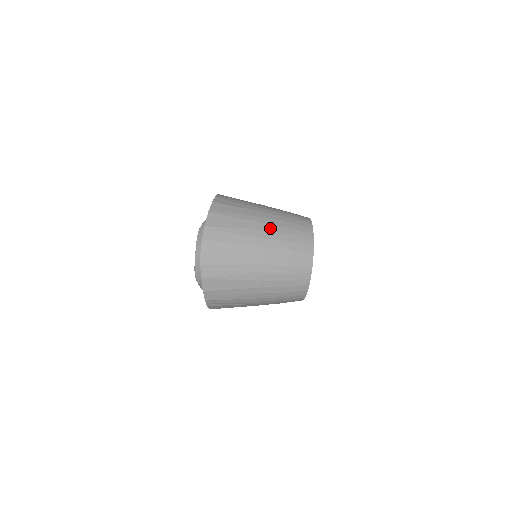
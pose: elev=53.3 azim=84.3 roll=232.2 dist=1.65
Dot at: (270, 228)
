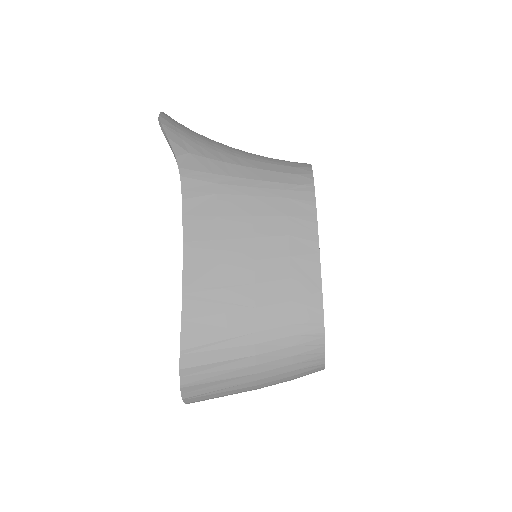
Dot at: (264, 375)
